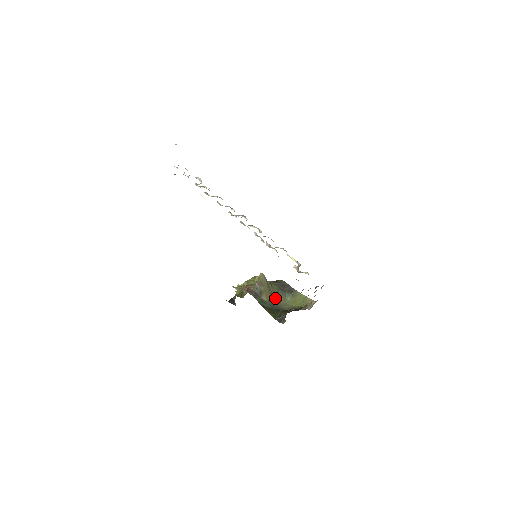
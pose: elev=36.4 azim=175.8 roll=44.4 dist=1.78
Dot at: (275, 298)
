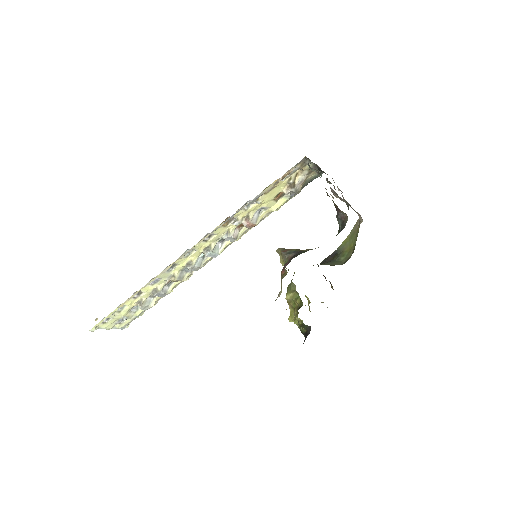
Dot at: occluded
